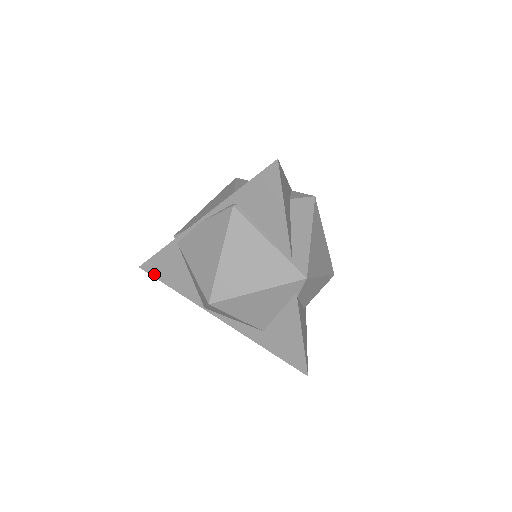
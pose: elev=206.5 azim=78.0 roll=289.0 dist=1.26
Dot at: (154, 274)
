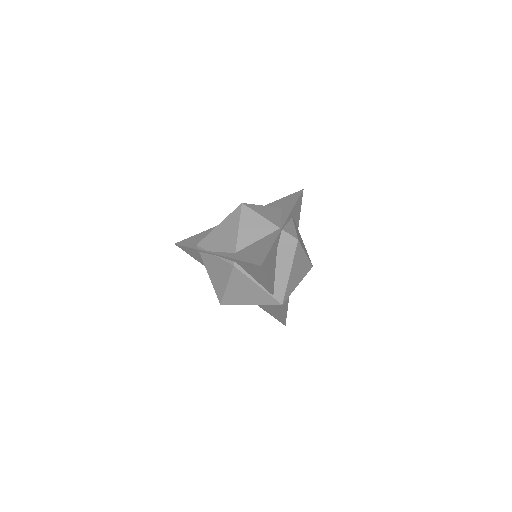
Dot at: (185, 251)
